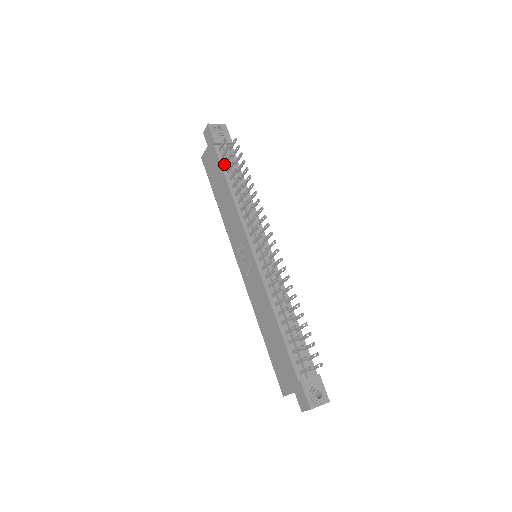
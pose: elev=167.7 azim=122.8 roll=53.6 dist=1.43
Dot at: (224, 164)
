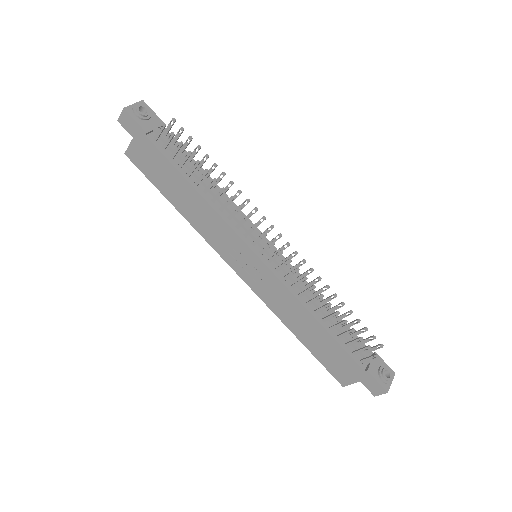
Dot at: (171, 158)
